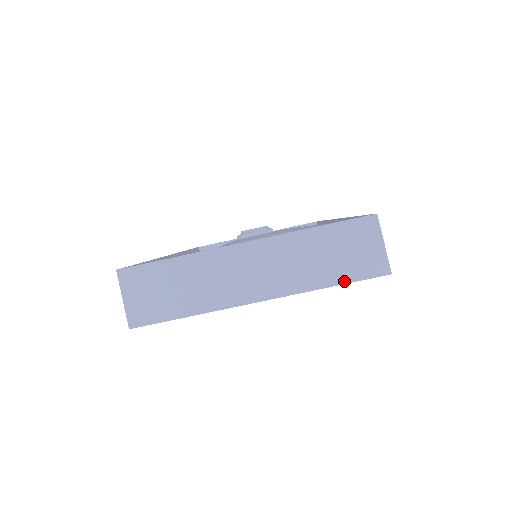
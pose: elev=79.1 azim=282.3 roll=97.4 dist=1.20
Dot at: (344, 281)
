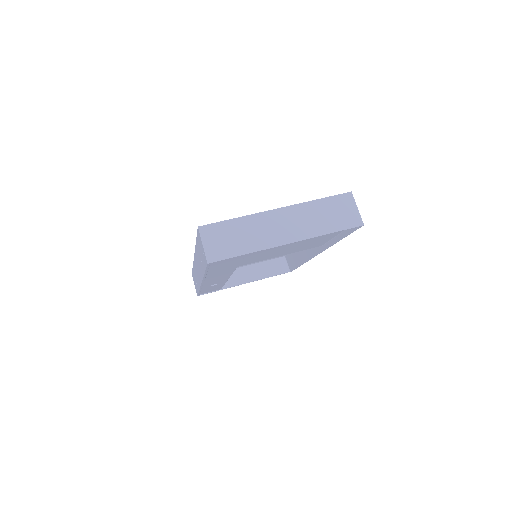
Dot at: (338, 230)
